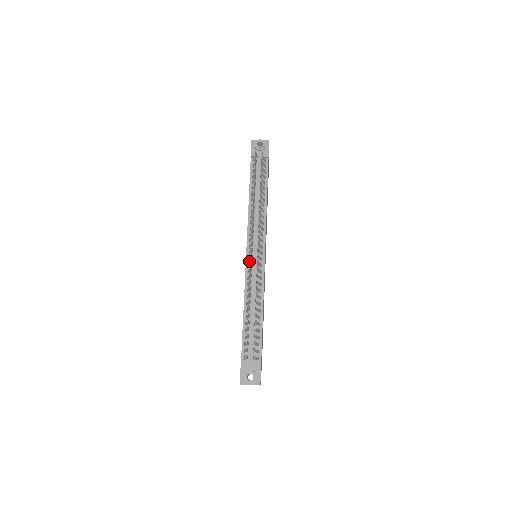
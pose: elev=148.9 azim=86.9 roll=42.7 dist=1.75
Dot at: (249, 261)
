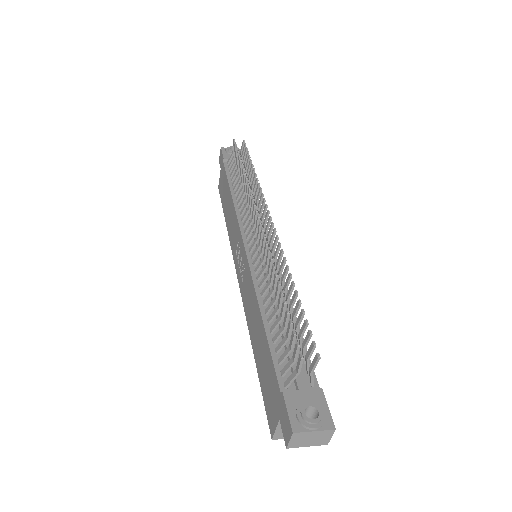
Dot at: (251, 253)
